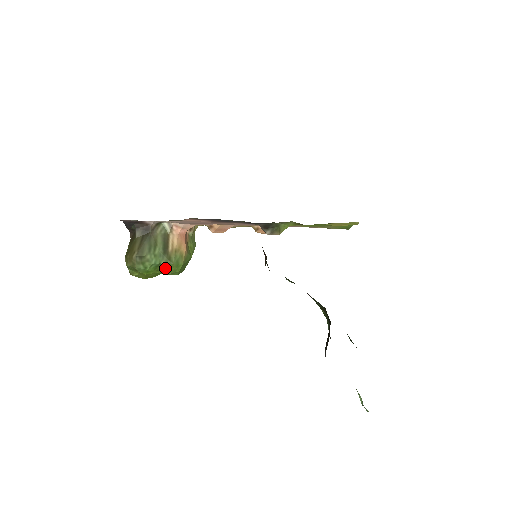
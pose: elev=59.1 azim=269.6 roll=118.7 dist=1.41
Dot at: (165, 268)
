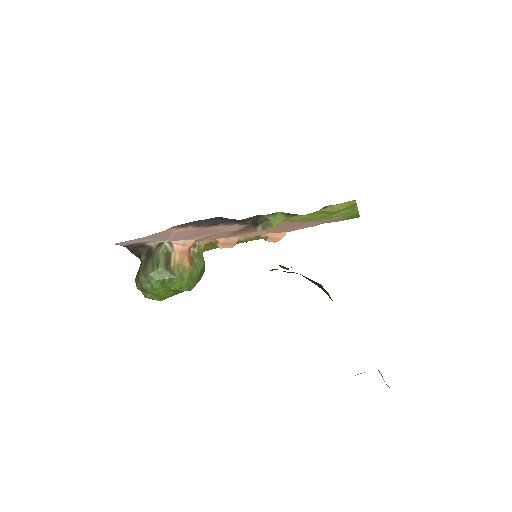
Dot at: (171, 283)
